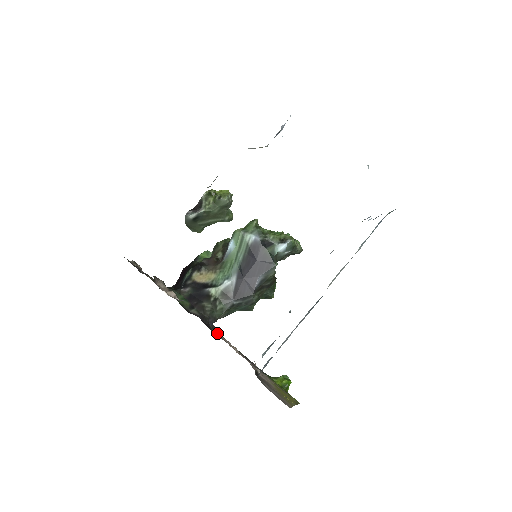
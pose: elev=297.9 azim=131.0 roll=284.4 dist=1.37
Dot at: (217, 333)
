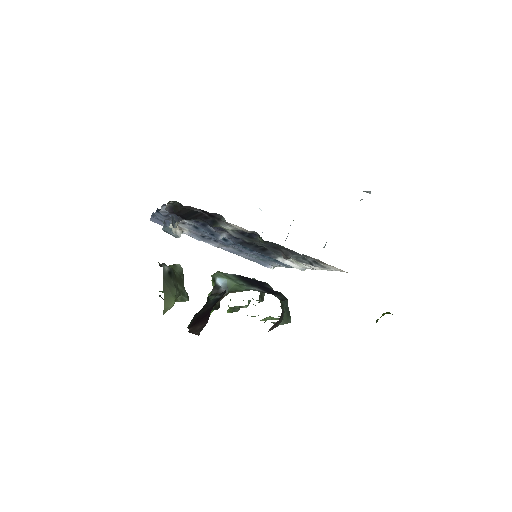
Dot at: occluded
